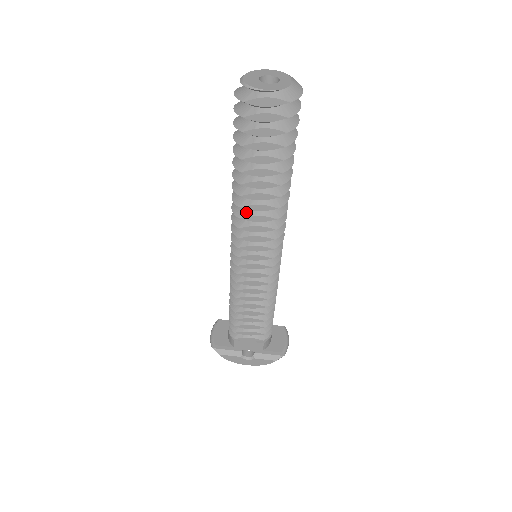
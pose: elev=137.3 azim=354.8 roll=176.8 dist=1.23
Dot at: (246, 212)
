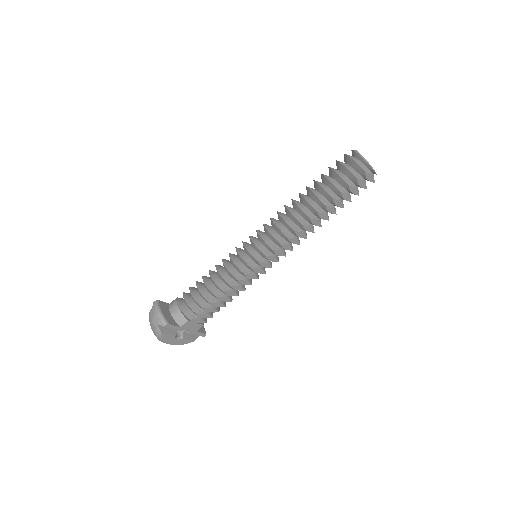
Dot at: (298, 228)
